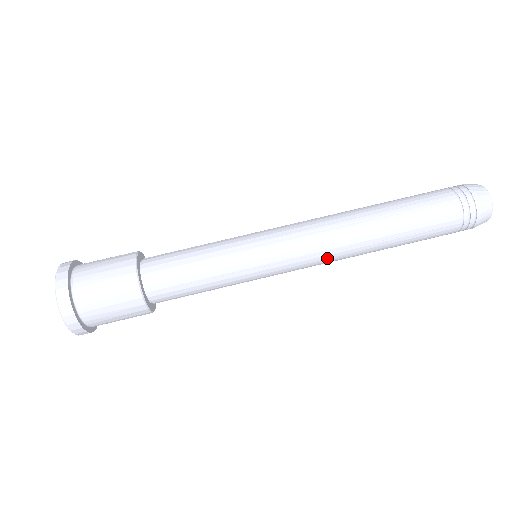
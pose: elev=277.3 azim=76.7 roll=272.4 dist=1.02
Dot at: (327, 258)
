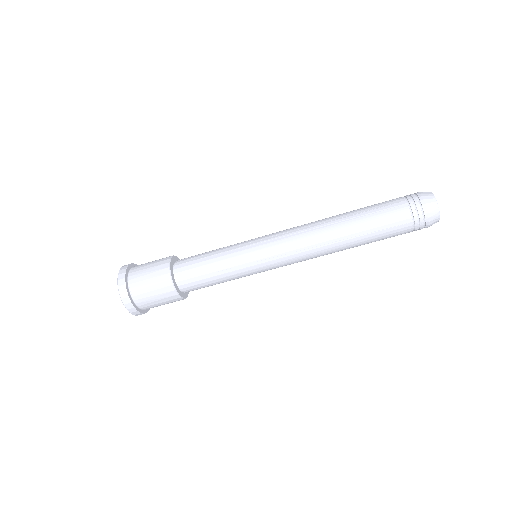
Dot at: (306, 254)
